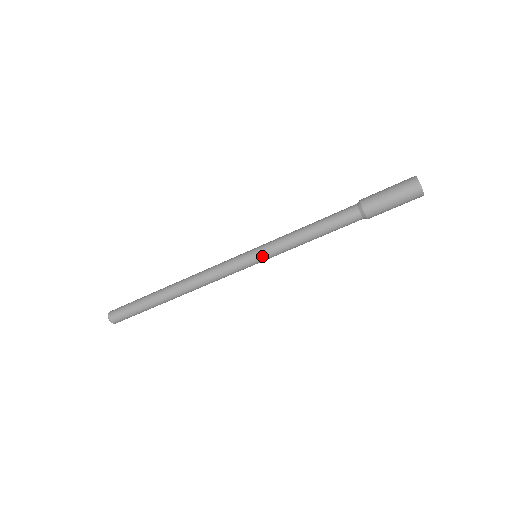
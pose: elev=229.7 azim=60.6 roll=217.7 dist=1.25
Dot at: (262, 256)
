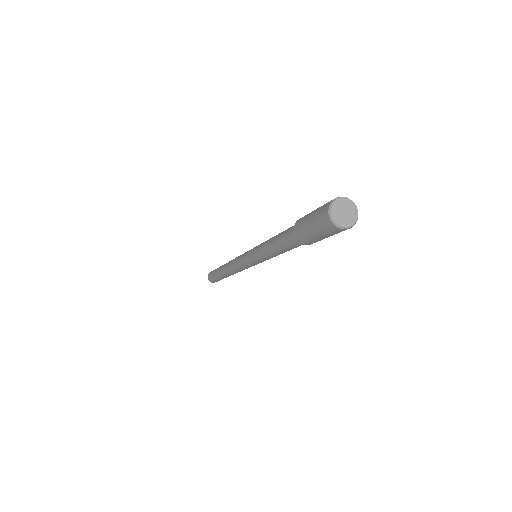
Dot at: (255, 261)
